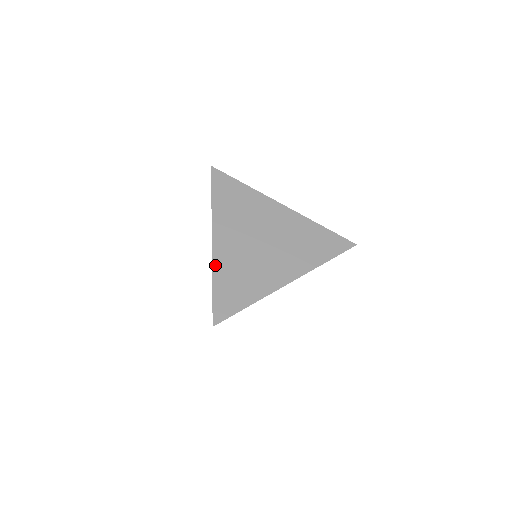
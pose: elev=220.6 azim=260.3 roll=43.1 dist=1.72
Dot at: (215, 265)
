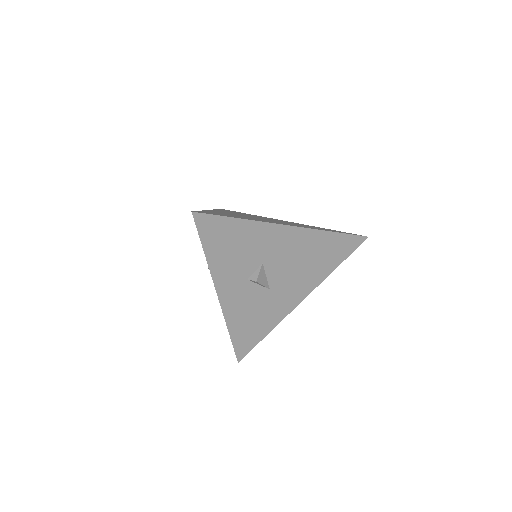
Dot at: occluded
